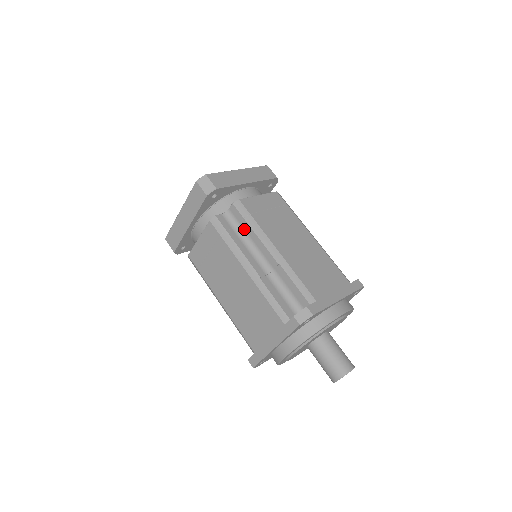
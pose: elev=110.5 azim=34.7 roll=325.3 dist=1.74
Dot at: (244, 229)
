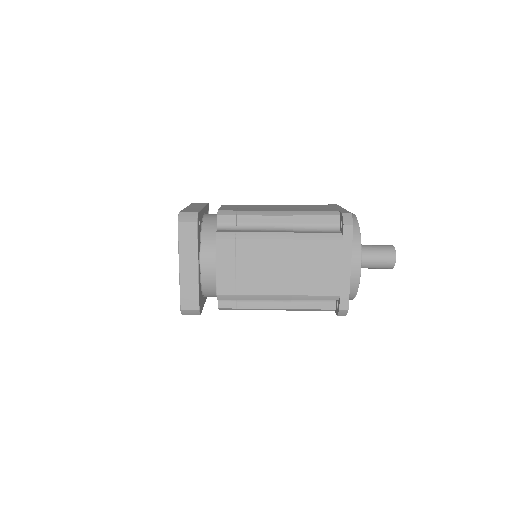
Dot at: (244, 223)
